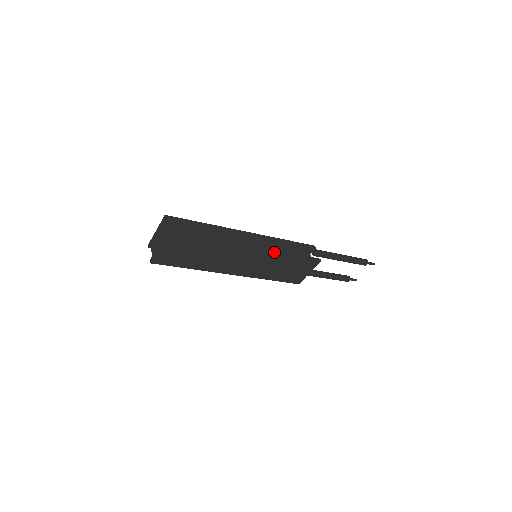
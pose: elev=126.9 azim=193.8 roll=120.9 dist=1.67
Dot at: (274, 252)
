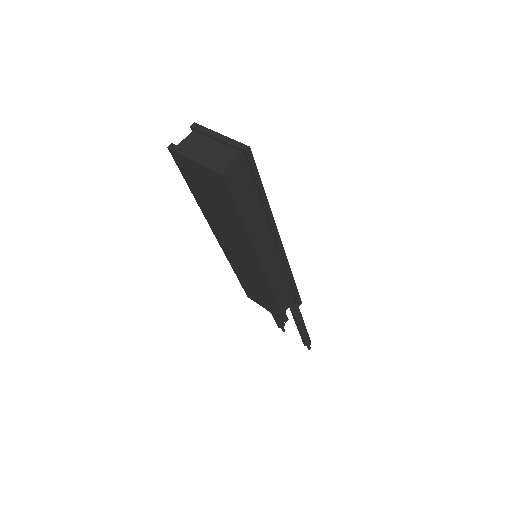
Dot at: (271, 285)
